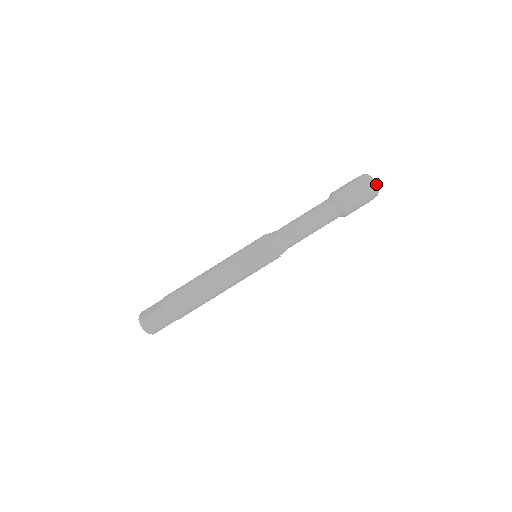
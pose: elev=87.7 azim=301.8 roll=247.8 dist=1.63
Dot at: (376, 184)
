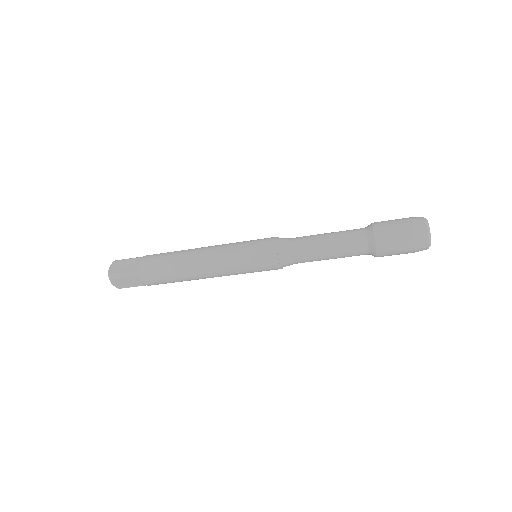
Dot at: (430, 241)
